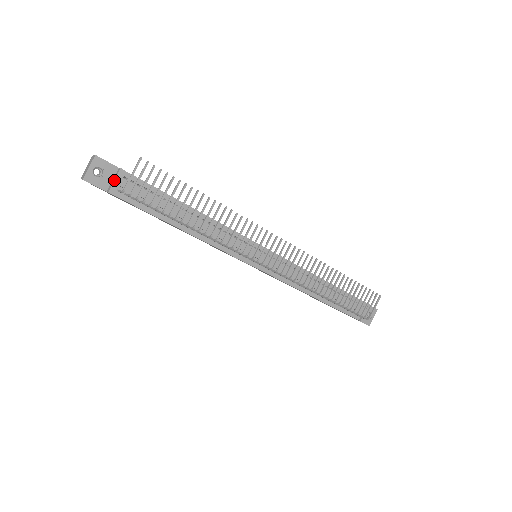
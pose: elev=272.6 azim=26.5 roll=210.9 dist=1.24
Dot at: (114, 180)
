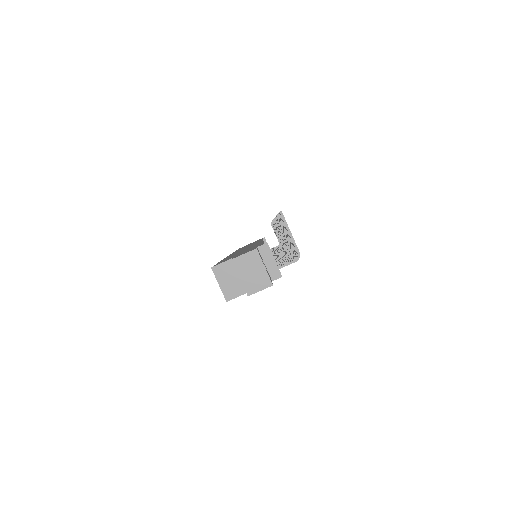
Dot at: occluded
